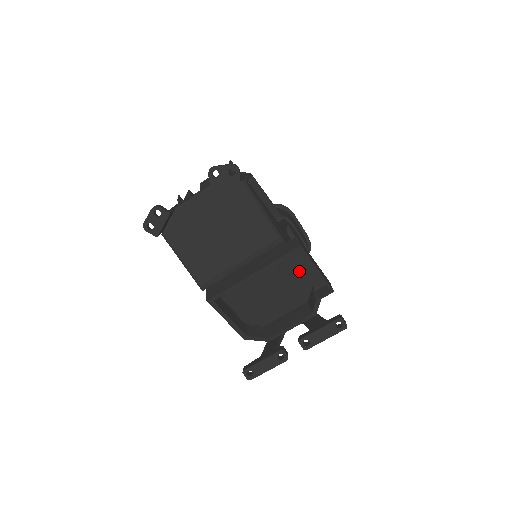
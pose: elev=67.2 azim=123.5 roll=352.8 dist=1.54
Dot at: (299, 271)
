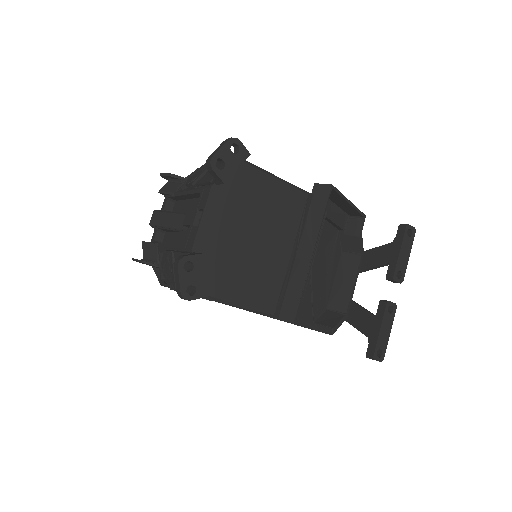
Dot at: (325, 224)
